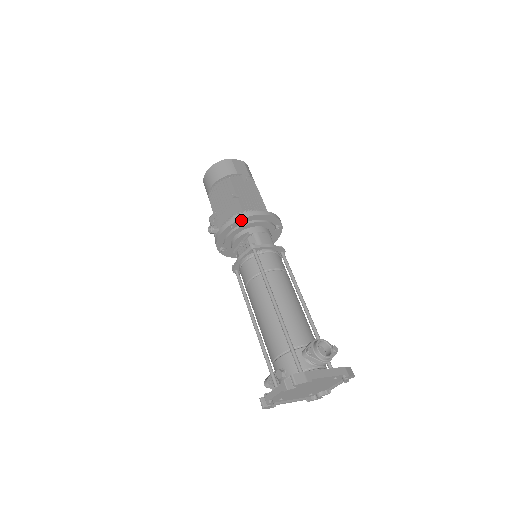
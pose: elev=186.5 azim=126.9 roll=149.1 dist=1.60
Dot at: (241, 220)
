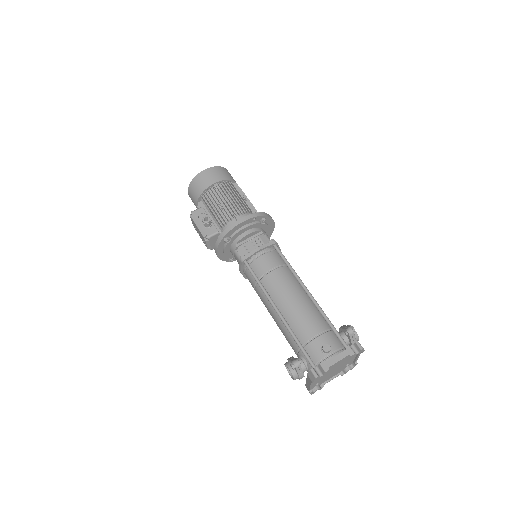
Dot at: (263, 217)
